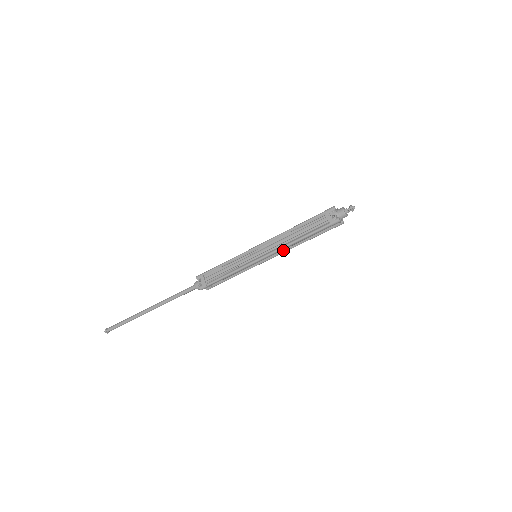
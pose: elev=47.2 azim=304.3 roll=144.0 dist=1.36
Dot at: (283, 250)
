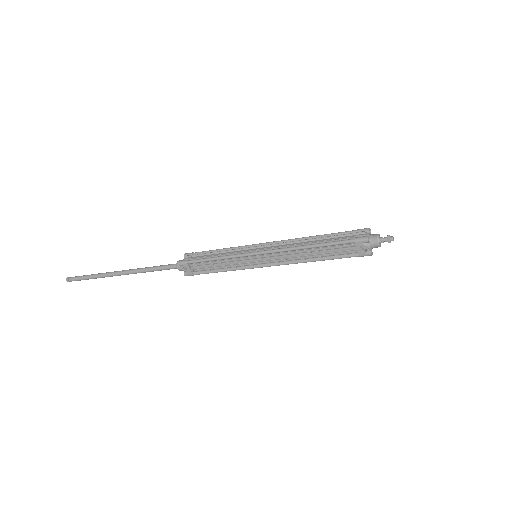
Dot at: occluded
